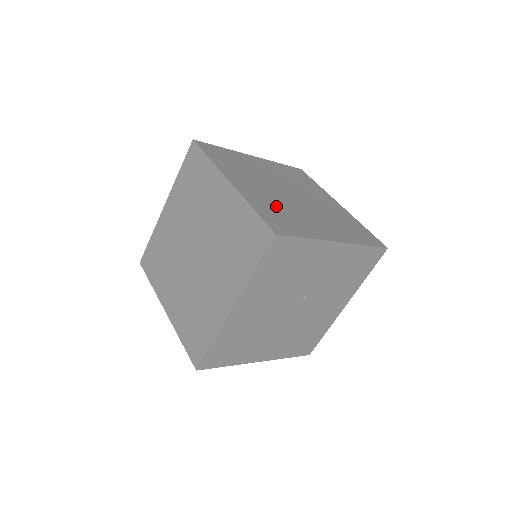
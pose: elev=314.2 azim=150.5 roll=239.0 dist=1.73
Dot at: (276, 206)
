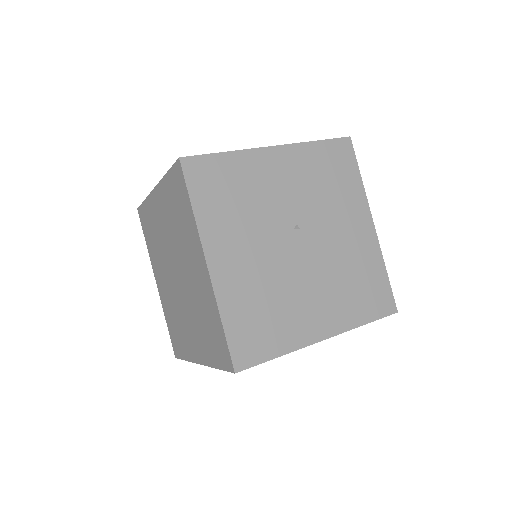
Dot at: occluded
